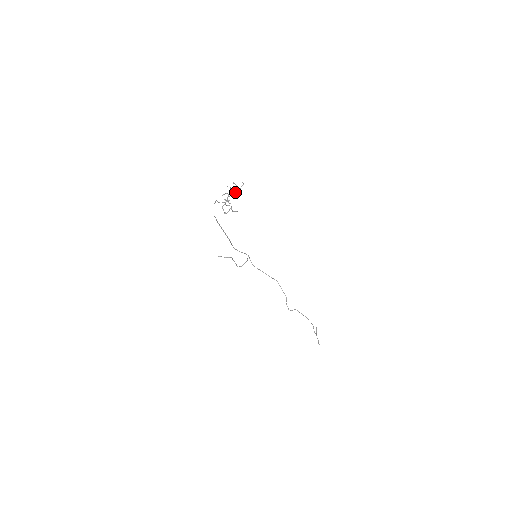
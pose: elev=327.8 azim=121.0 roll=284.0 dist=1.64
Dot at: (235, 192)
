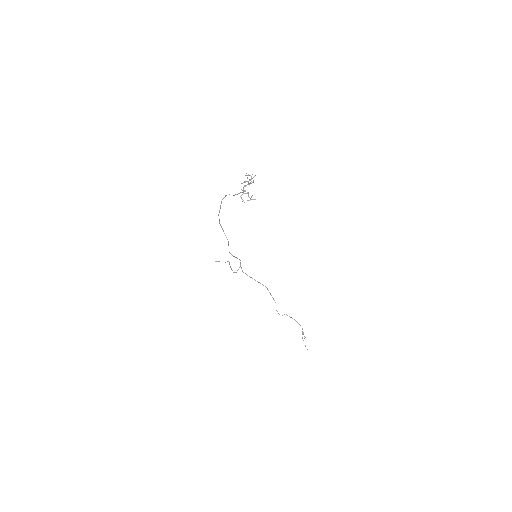
Dot at: (251, 181)
